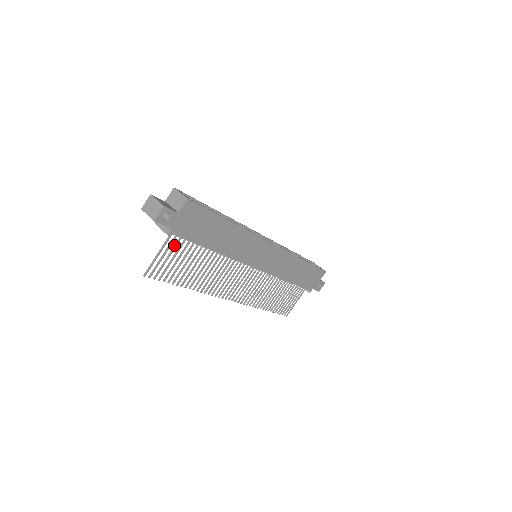
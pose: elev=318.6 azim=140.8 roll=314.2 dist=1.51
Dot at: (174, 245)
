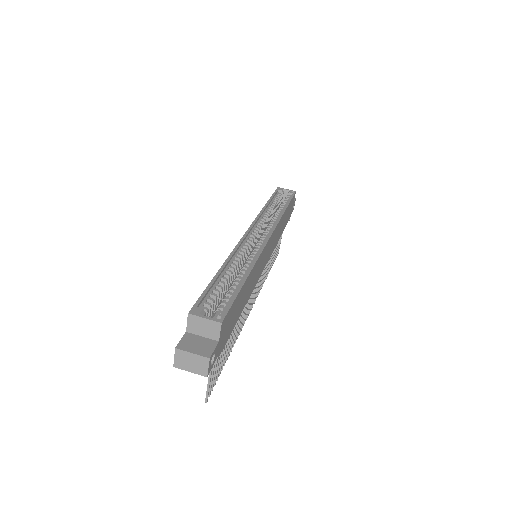
Dot at: occluded
